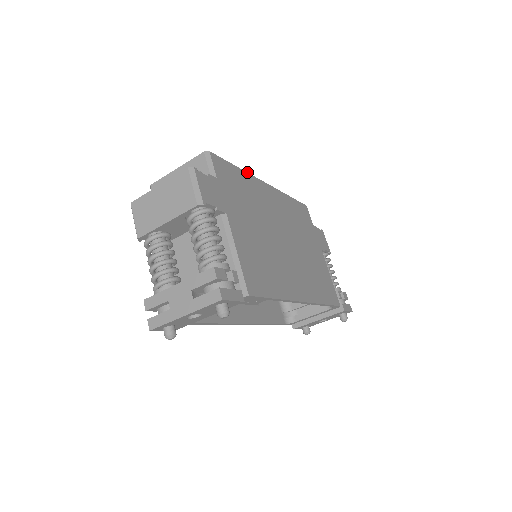
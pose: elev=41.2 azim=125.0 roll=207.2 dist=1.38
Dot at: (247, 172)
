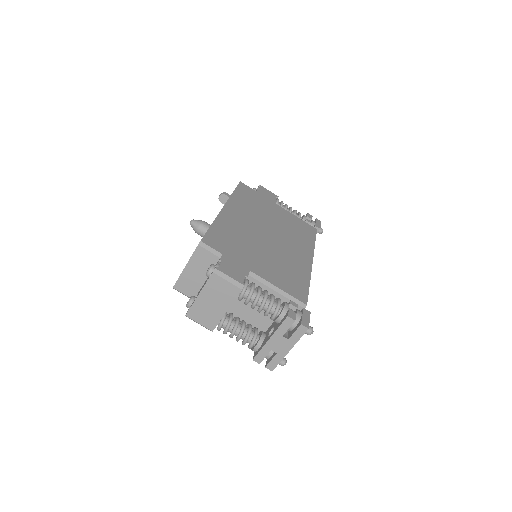
Dot at: (215, 218)
